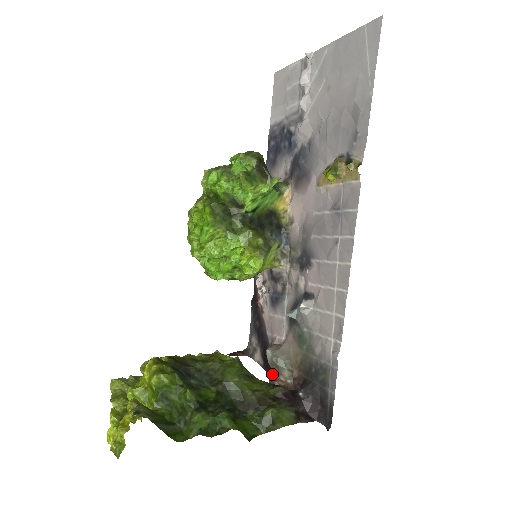
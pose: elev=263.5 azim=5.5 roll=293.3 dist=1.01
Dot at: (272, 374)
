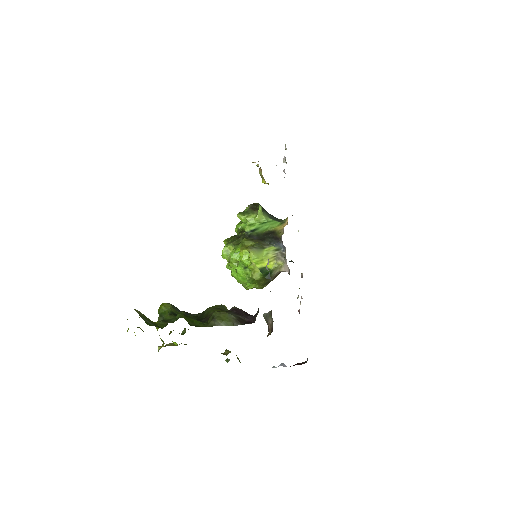
Dot at: occluded
